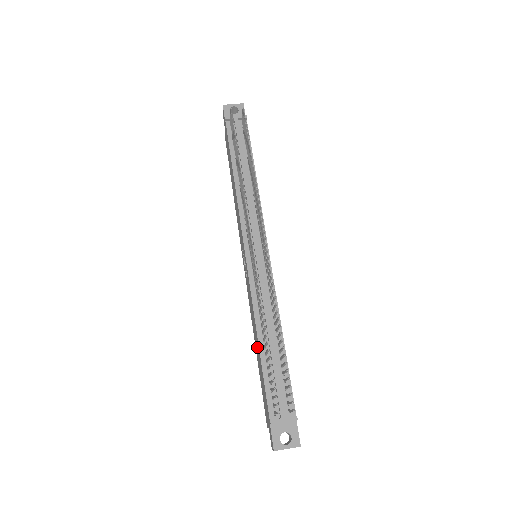
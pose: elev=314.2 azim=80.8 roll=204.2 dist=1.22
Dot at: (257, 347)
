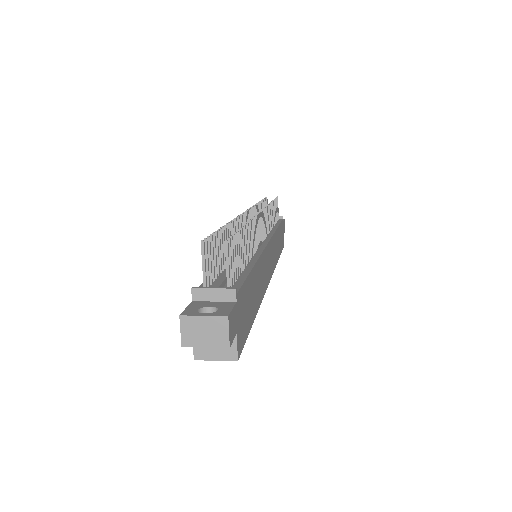
Dot at: occluded
